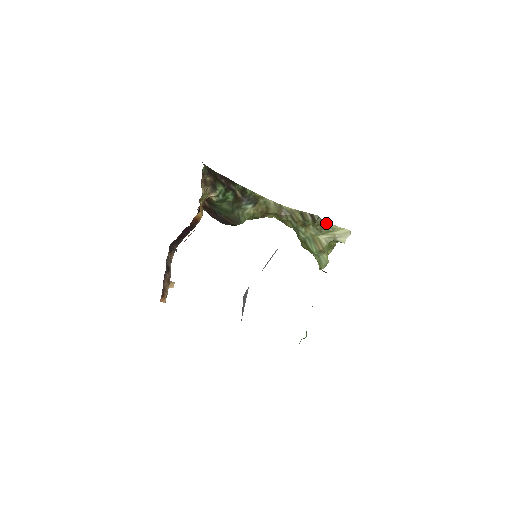
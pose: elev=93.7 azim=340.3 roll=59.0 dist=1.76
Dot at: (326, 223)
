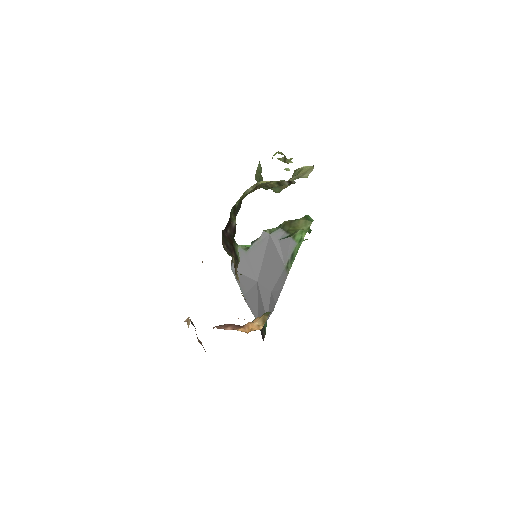
Dot at: (294, 172)
